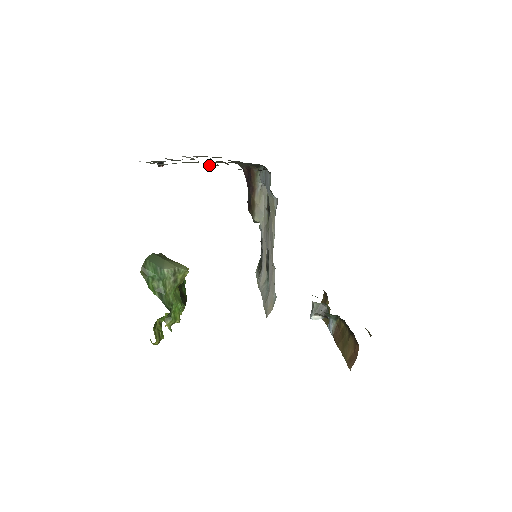
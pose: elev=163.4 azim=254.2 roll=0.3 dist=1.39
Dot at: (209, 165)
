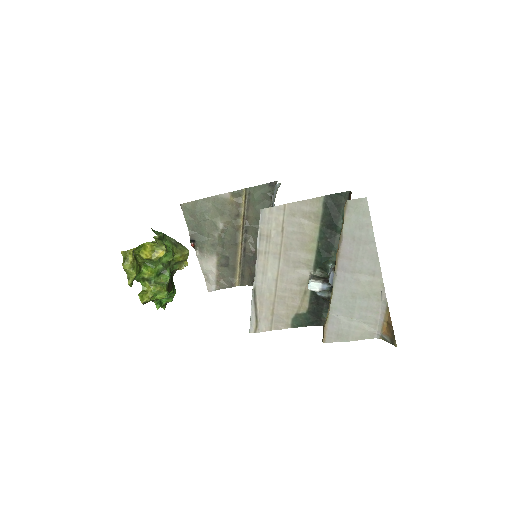
Dot at: (234, 200)
